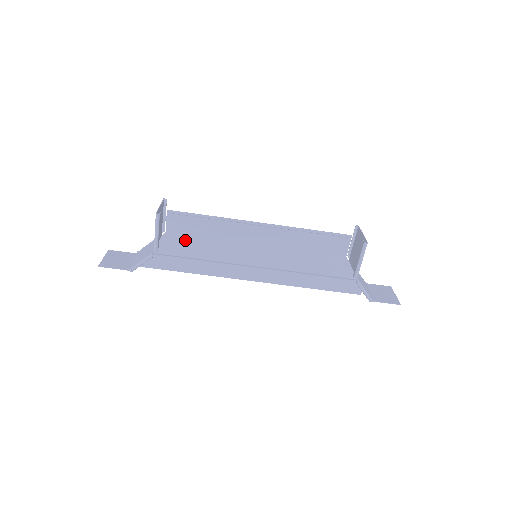
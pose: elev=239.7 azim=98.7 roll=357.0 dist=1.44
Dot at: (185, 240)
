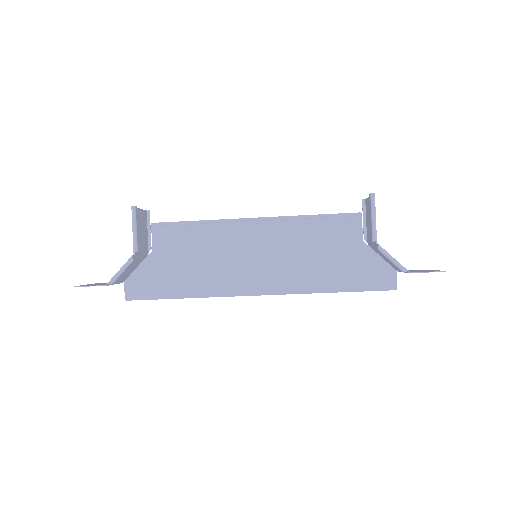
Dot at: (175, 255)
